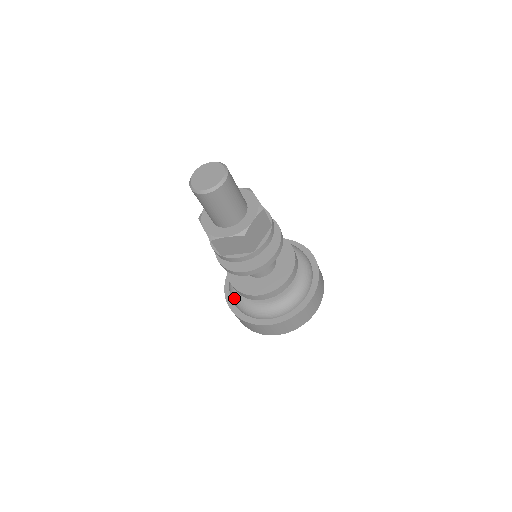
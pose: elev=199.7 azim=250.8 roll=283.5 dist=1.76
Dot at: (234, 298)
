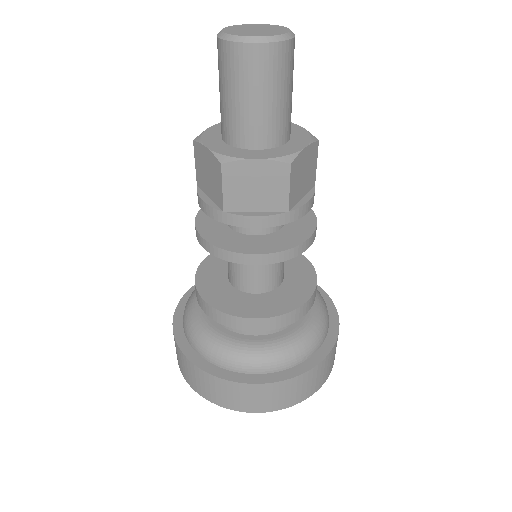
Dot at: (196, 332)
